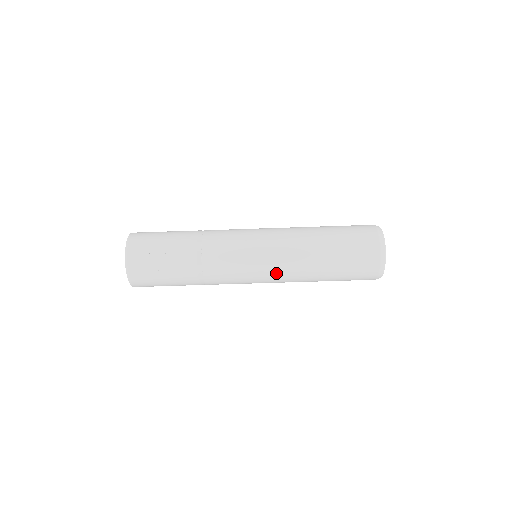
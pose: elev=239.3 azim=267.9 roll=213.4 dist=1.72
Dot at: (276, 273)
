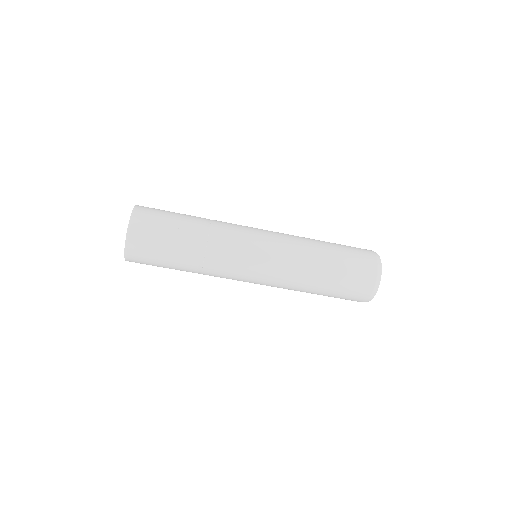
Dot at: (277, 271)
